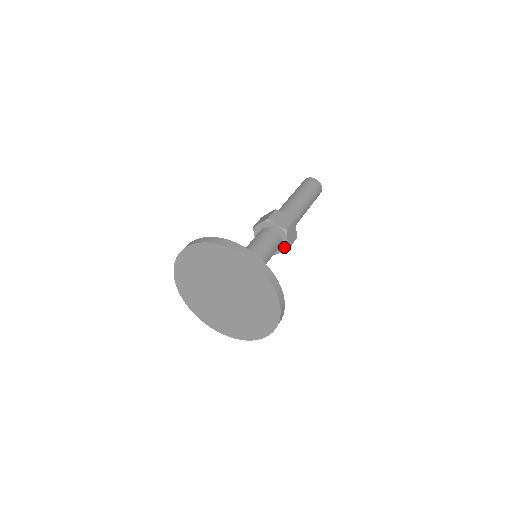
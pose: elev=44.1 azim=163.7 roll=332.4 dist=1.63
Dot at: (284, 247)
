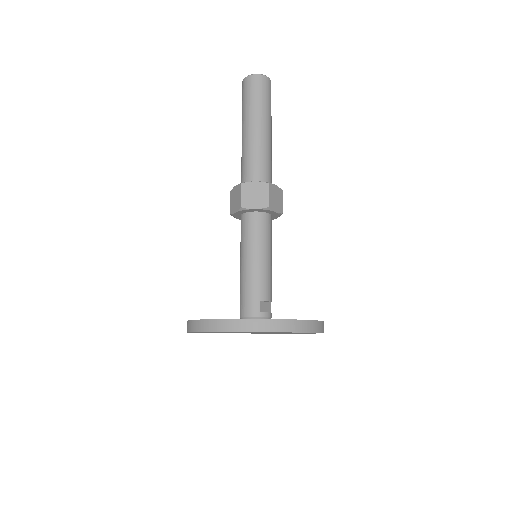
Dot at: (276, 216)
